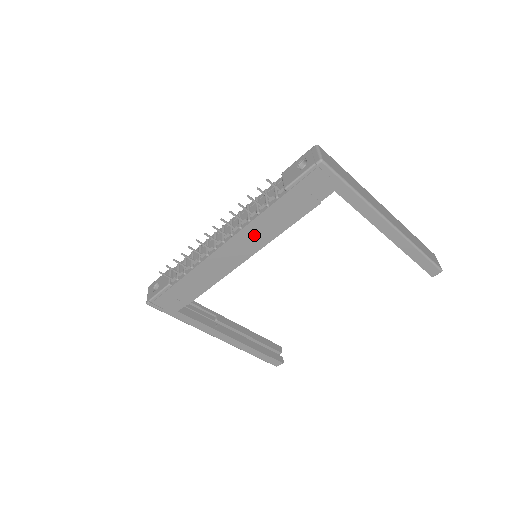
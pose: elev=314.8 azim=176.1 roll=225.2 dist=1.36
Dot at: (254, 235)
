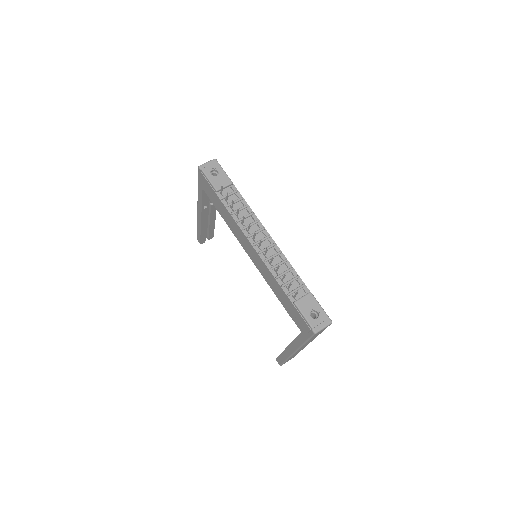
Dot at: (264, 269)
